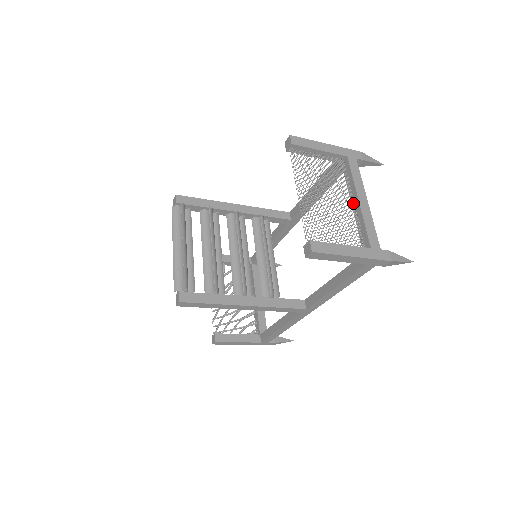
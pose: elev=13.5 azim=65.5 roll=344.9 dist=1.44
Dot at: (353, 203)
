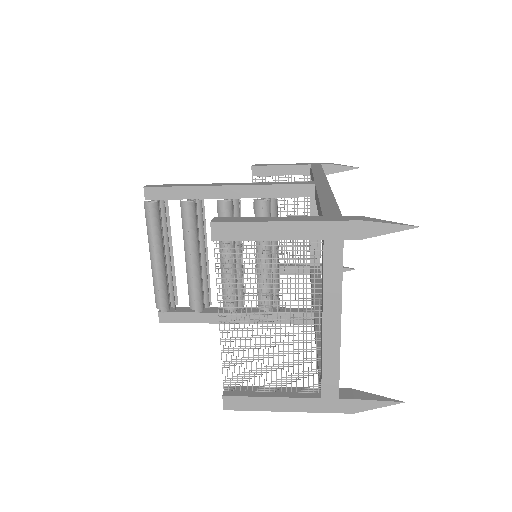
Dot at: (321, 316)
